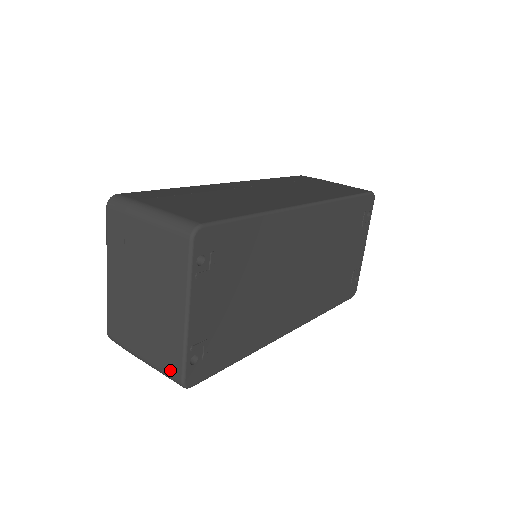
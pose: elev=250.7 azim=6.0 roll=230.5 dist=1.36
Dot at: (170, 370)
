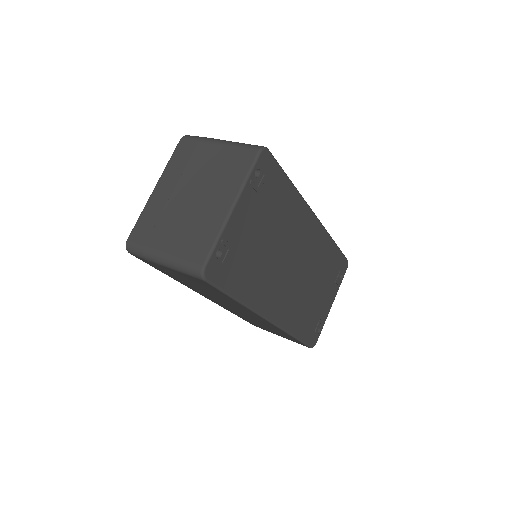
Dot at: (193, 257)
